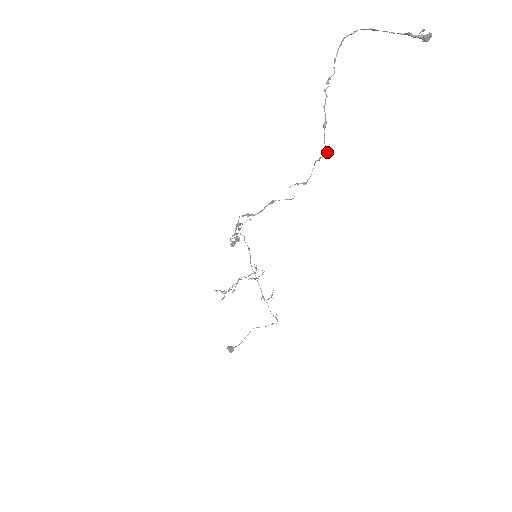
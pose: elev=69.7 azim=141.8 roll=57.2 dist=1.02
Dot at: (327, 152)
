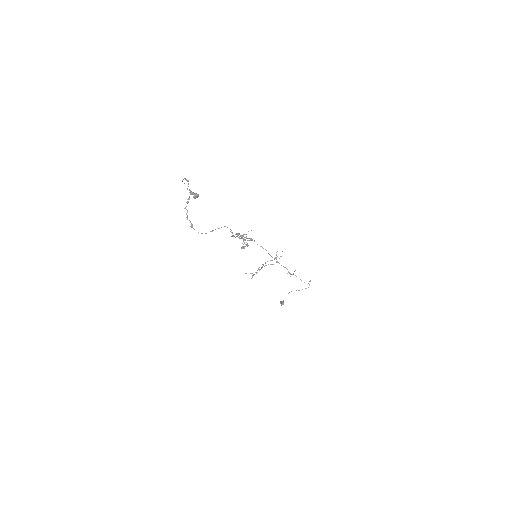
Dot at: occluded
